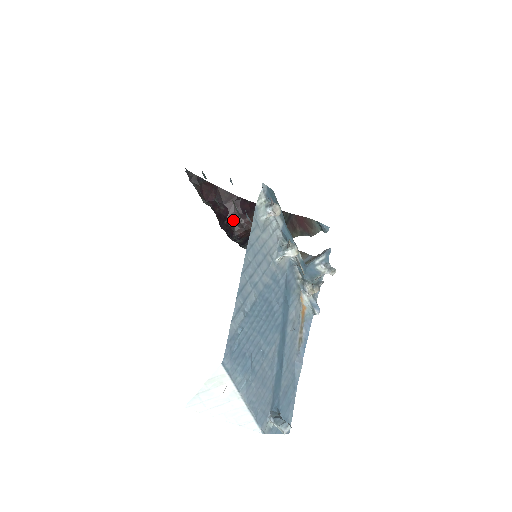
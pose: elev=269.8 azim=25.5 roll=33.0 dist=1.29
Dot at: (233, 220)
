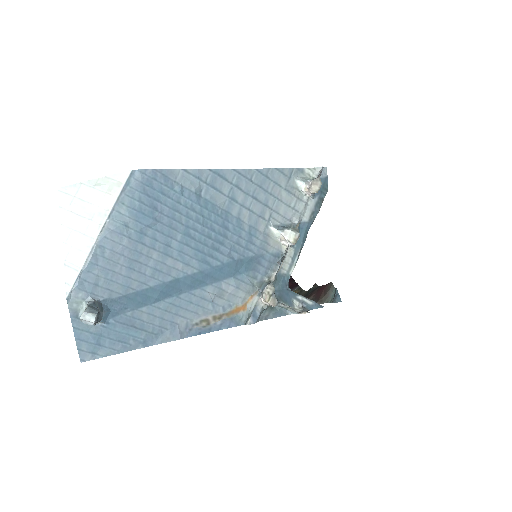
Dot at: occluded
